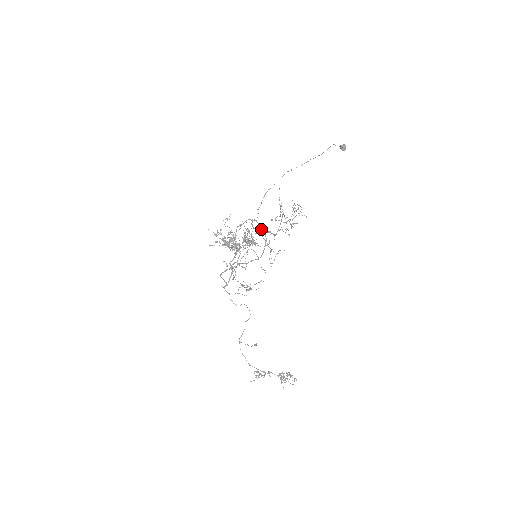
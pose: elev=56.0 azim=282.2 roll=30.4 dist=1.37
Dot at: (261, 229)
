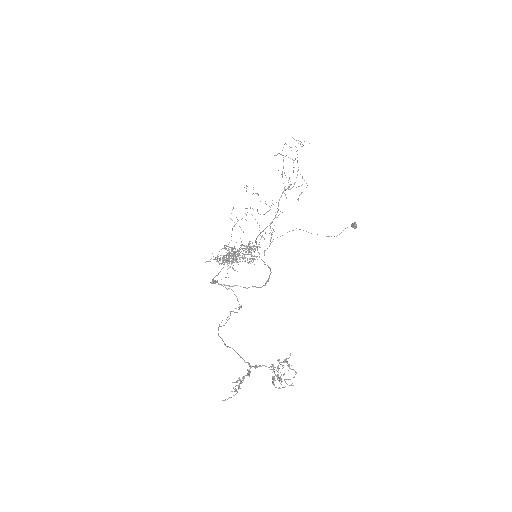
Dot at: occluded
